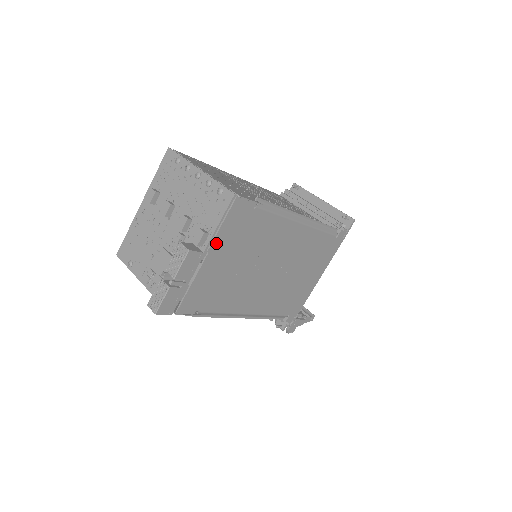
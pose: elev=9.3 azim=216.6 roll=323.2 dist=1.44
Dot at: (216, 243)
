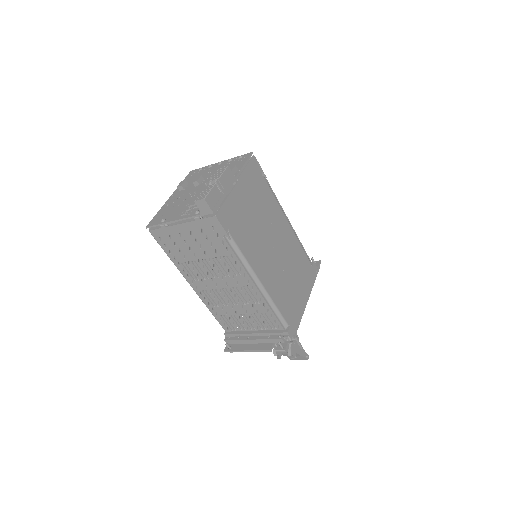
Dot at: (242, 179)
